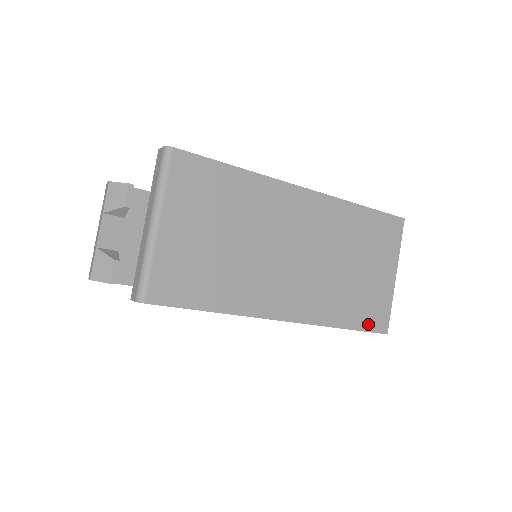
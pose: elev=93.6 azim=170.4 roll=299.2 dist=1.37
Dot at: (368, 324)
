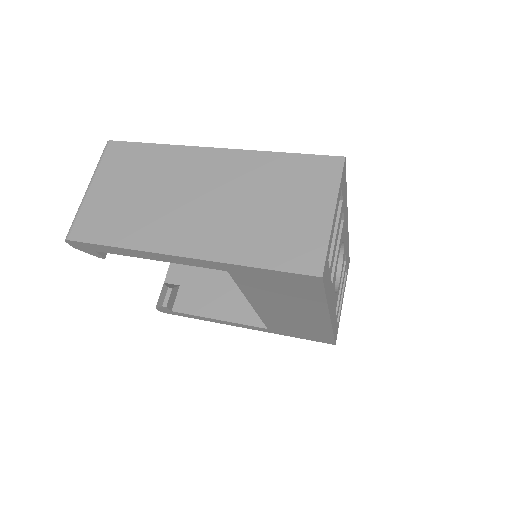
Dot at: (291, 264)
